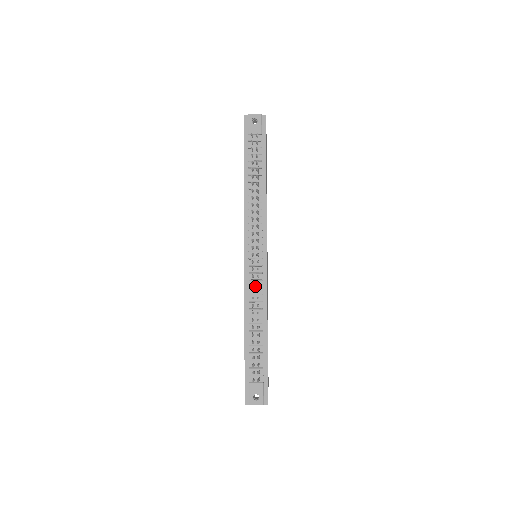
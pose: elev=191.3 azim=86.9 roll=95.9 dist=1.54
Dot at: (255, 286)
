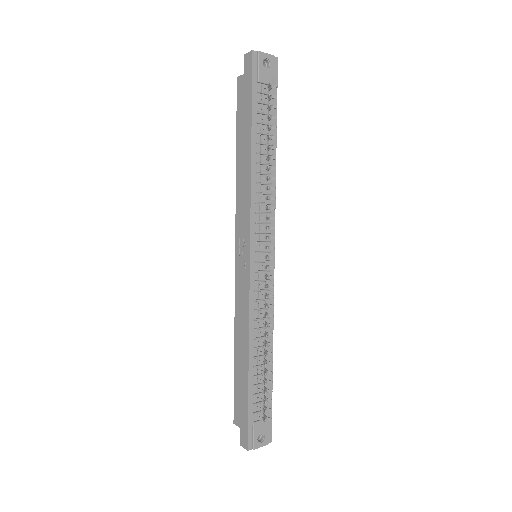
Dot at: (261, 298)
